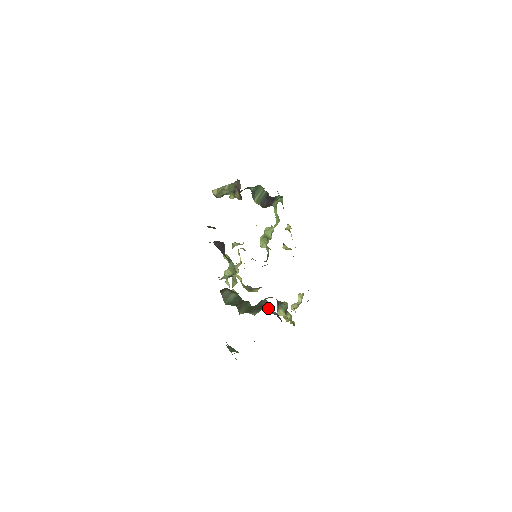
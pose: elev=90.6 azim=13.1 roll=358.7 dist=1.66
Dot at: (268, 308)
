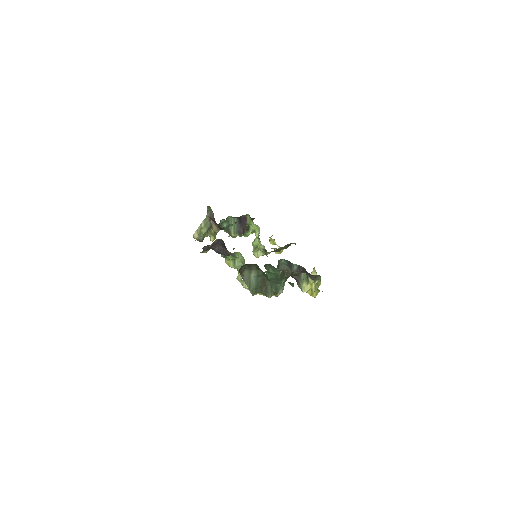
Dot at: (288, 270)
